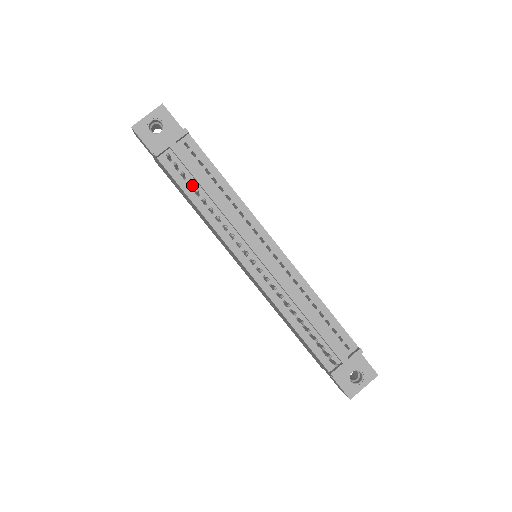
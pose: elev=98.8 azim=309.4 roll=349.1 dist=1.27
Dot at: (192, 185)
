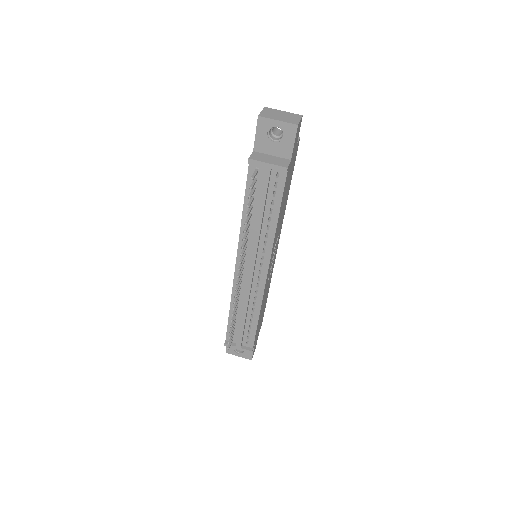
Dot at: (254, 199)
